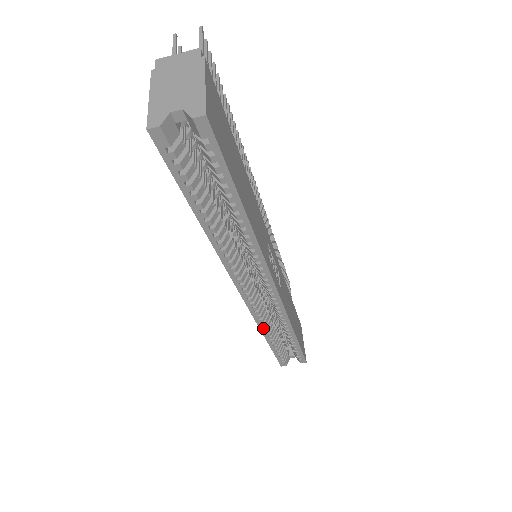
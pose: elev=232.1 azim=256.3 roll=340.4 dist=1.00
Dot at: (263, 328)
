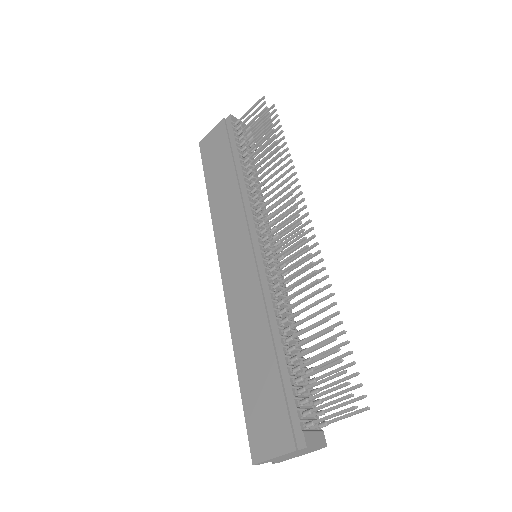
Dot at: (214, 217)
